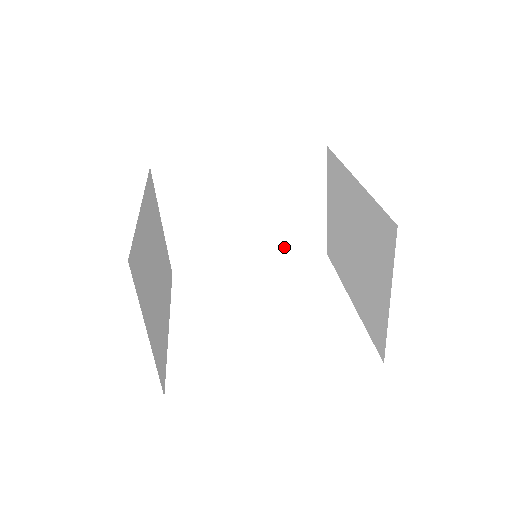
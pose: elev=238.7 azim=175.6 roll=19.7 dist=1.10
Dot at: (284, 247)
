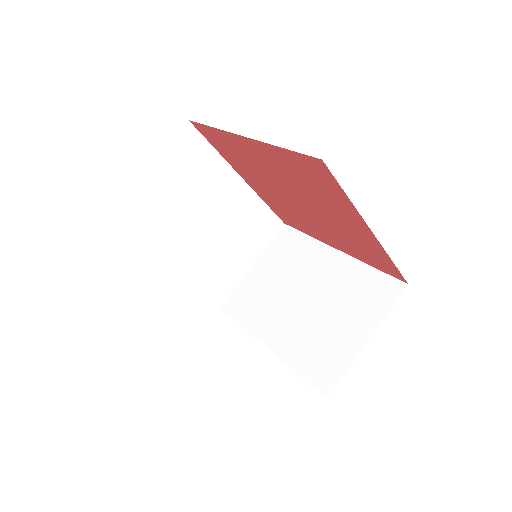
Dot at: (202, 278)
